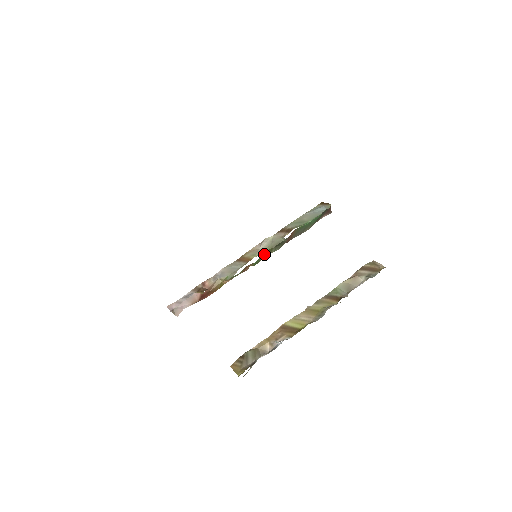
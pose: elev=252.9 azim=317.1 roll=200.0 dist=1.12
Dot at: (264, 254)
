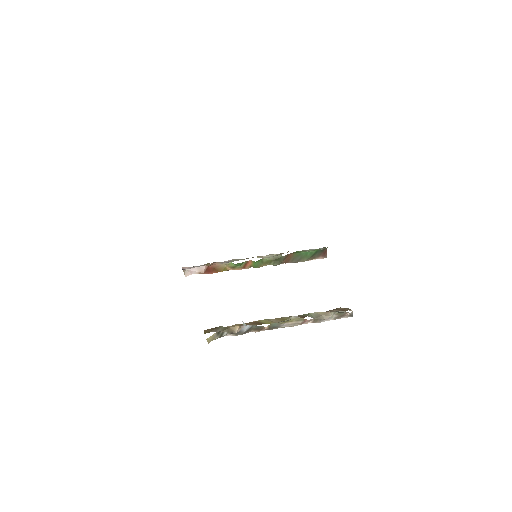
Dot at: (264, 262)
